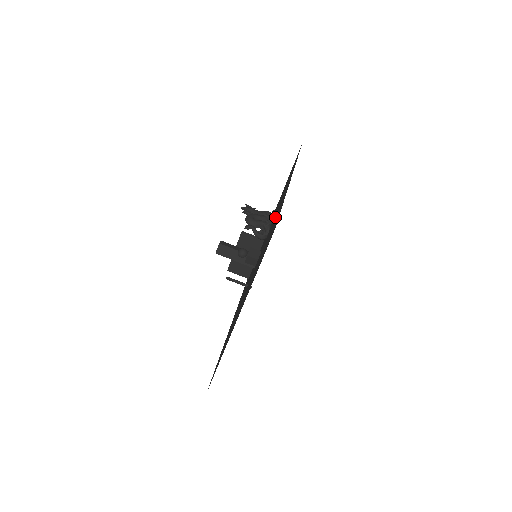
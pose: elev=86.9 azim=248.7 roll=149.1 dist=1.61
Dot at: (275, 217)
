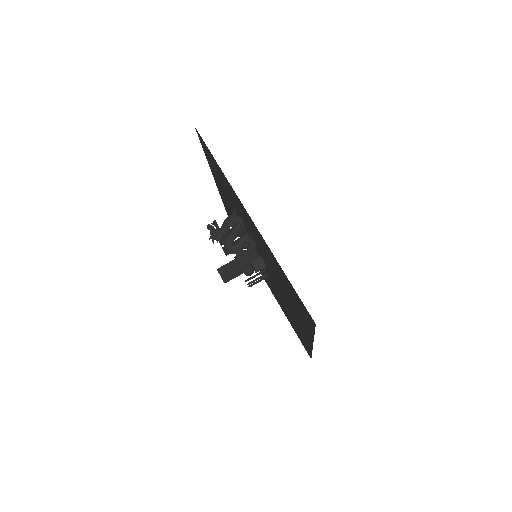
Dot at: occluded
